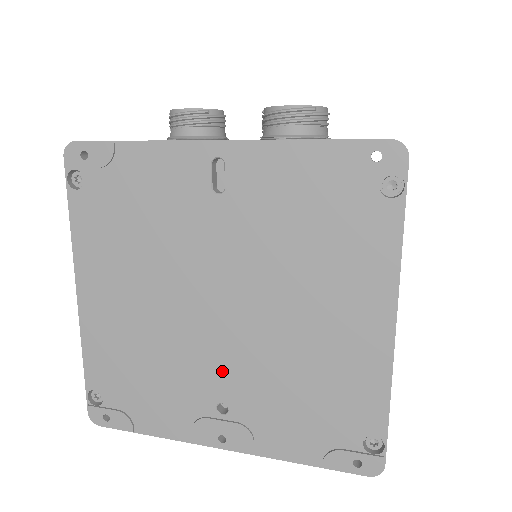
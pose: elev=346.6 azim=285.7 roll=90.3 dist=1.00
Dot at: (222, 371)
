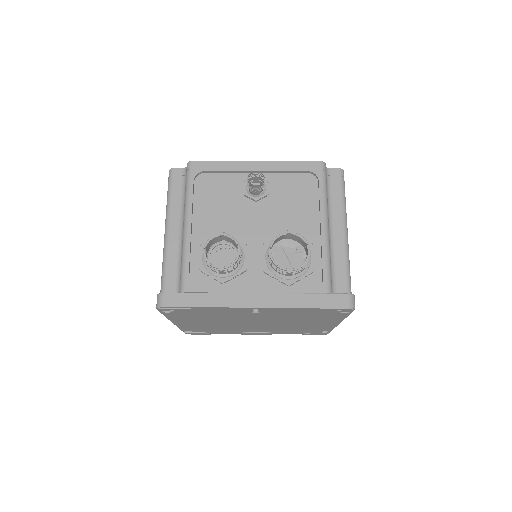
Dot at: (257, 328)
